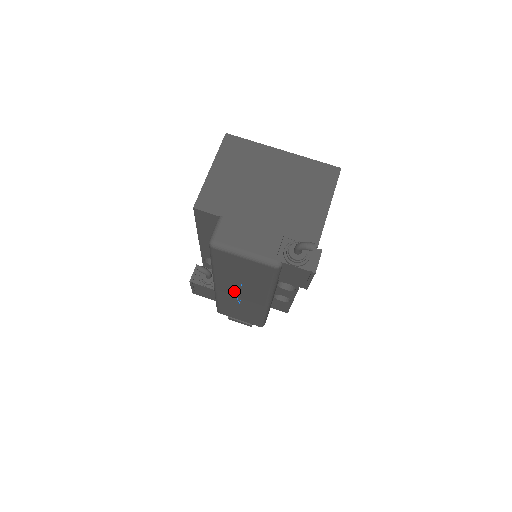
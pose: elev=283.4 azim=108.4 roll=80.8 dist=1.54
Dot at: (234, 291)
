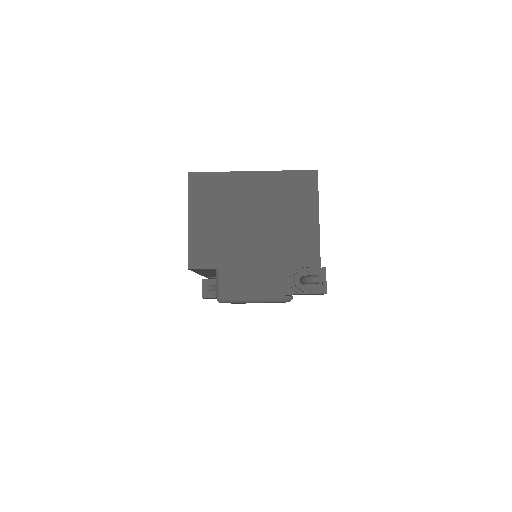
Dot at: occluded
